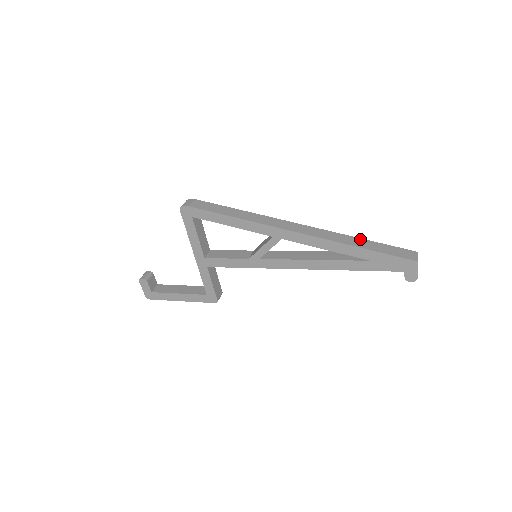
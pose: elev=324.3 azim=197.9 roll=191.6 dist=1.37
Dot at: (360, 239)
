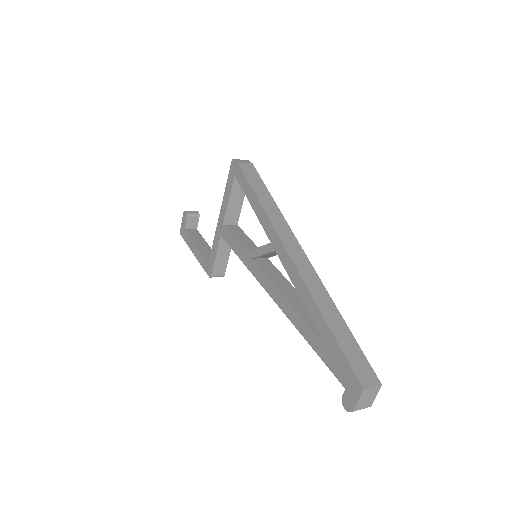
Dot at: (339, 314)
